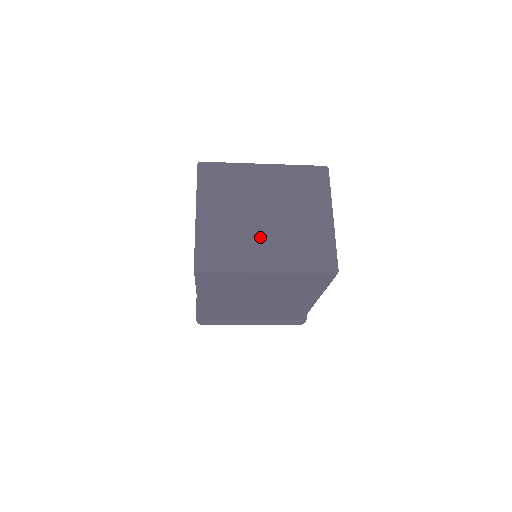
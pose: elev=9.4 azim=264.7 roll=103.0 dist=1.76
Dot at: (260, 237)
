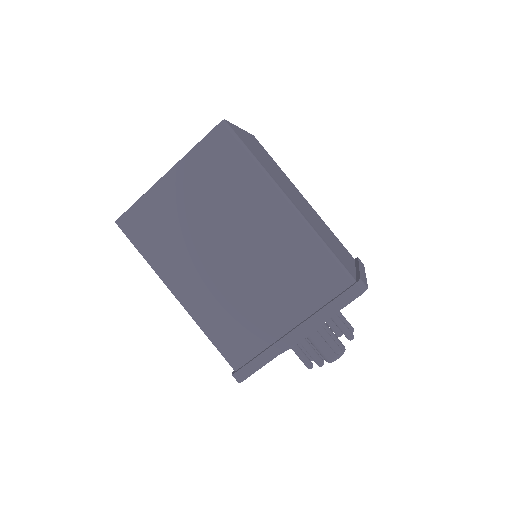
Dot at: occluded
